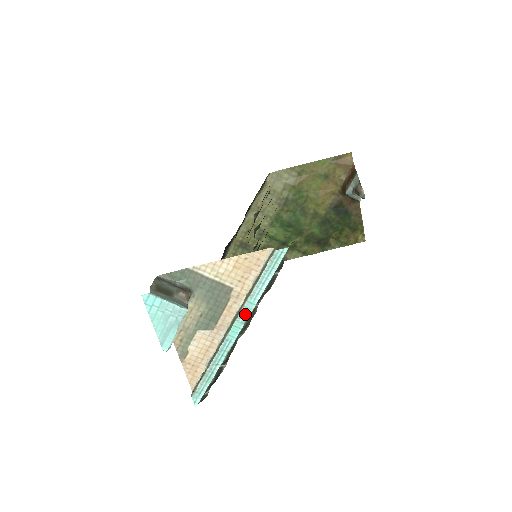
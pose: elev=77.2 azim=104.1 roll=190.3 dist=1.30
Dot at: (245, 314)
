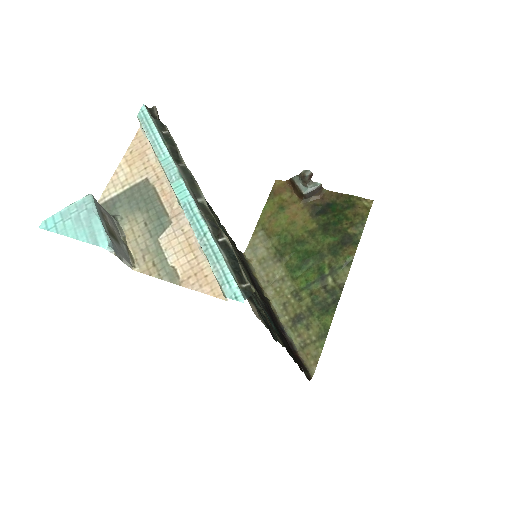
Dot at: (171, 171)
